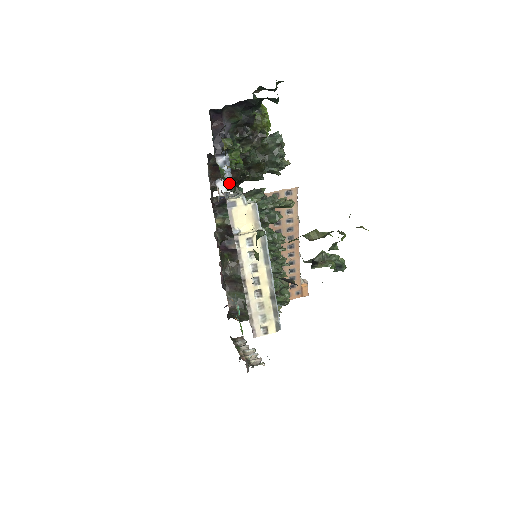
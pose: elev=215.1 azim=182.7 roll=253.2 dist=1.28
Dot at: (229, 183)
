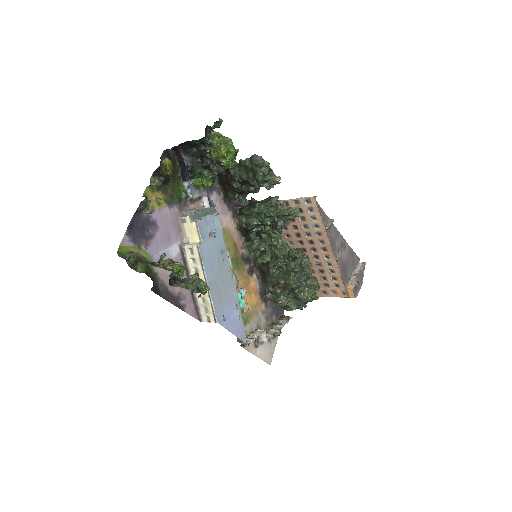
Dot at: (232, 194)
